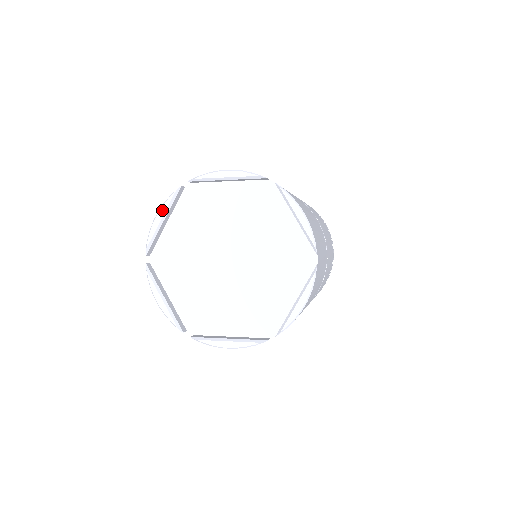
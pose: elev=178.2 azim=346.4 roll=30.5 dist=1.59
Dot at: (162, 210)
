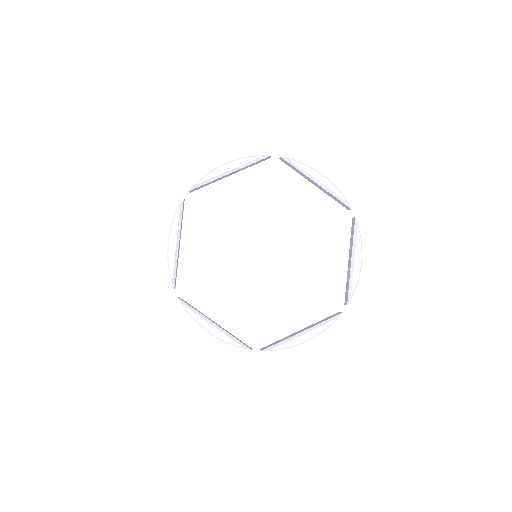
Dot at: (173, 232)
